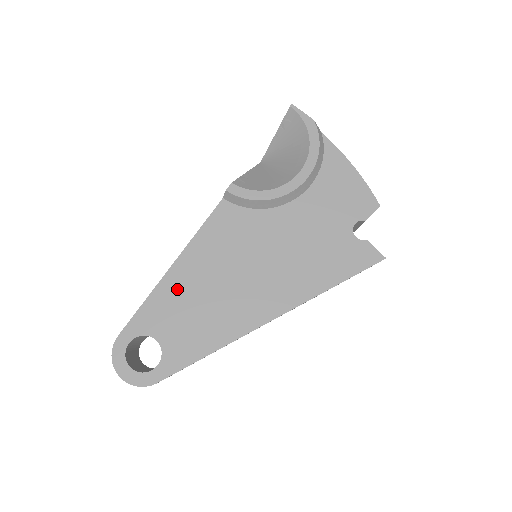
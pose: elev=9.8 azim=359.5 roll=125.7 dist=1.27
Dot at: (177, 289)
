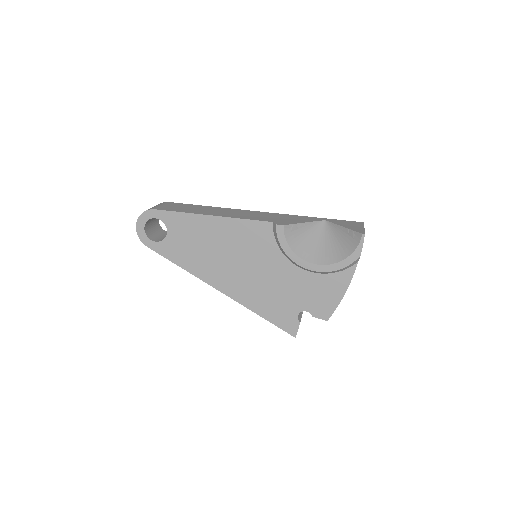
Dot at: (201, 227)
